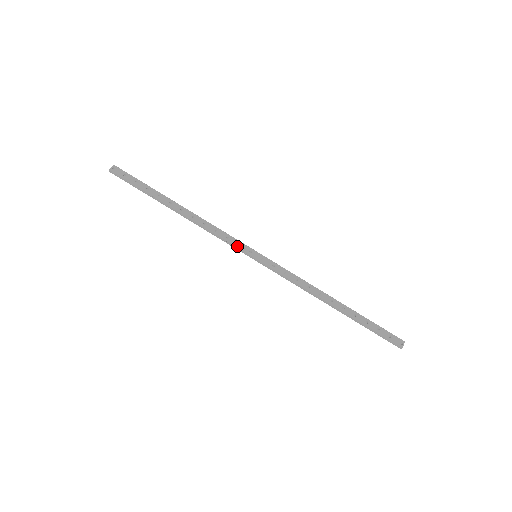
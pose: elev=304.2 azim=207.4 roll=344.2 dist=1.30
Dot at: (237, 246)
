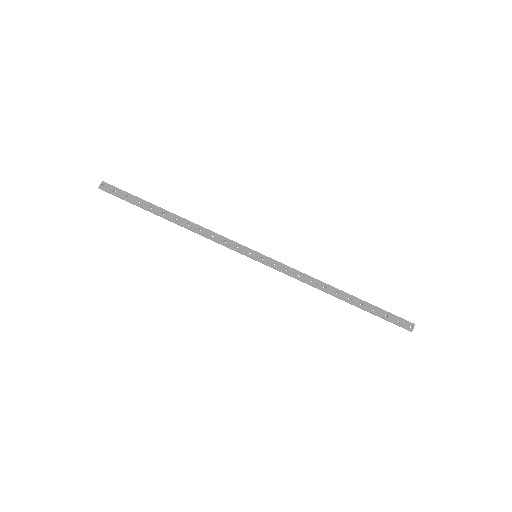
Dot at: (236, 249)
